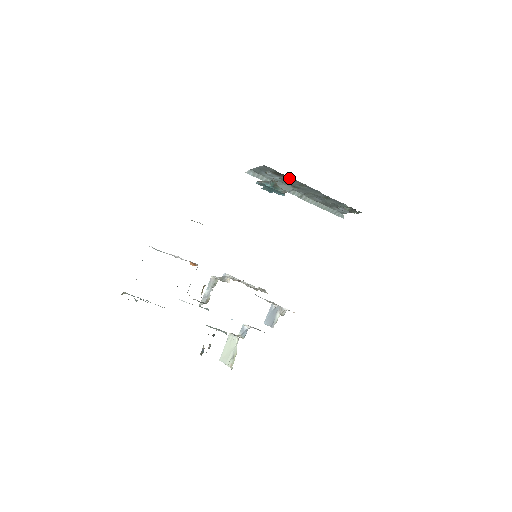
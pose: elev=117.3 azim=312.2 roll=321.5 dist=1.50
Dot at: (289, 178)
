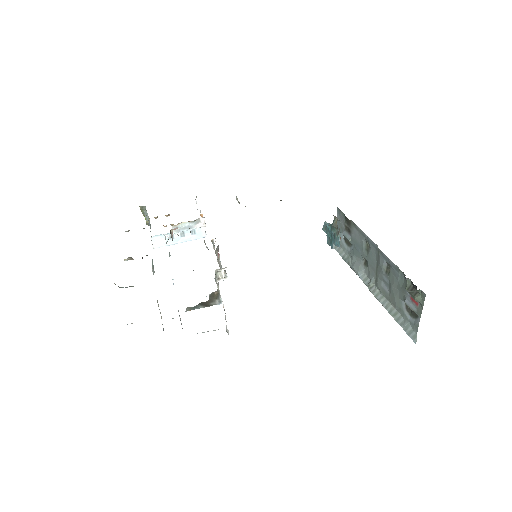
Dot at: (355, 229)
